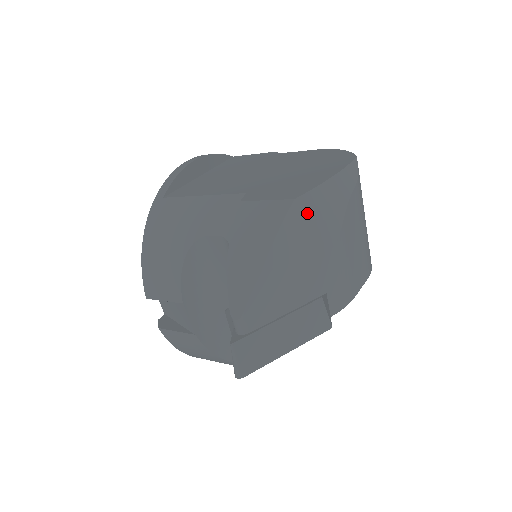
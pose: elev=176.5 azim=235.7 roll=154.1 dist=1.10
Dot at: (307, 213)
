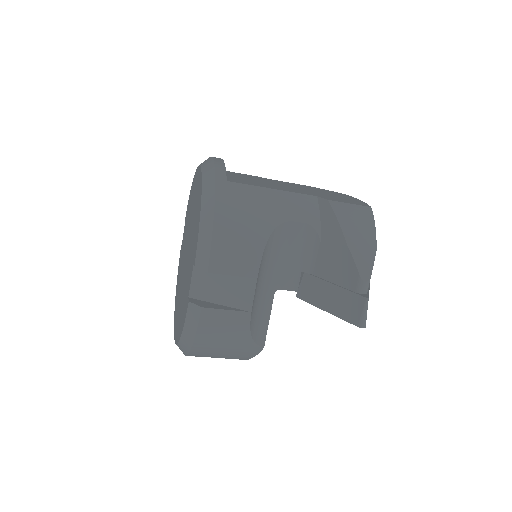
Dot at: occluded
